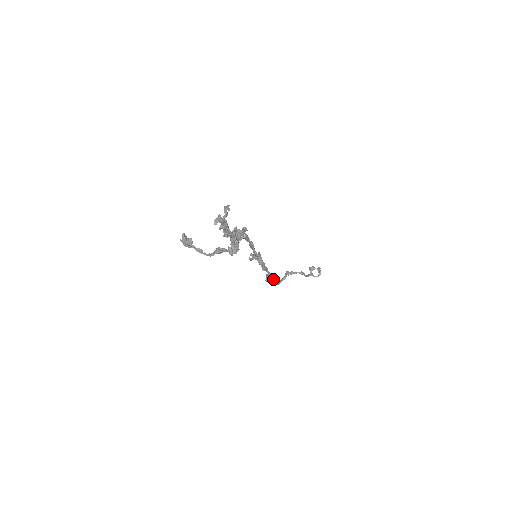
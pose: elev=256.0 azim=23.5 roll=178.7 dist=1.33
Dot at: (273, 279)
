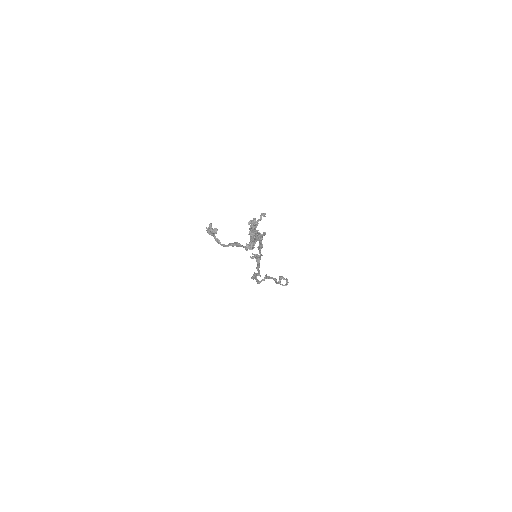
Dot at: occluded
